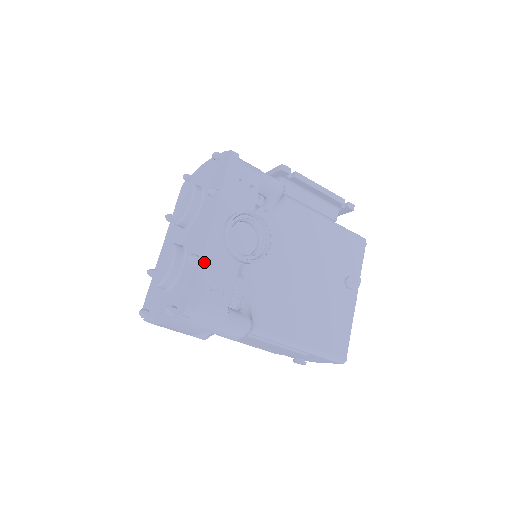
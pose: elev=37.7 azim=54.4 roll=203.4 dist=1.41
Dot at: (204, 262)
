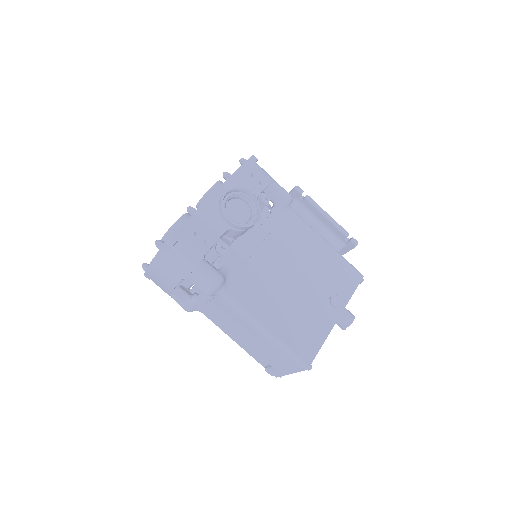
Dot at: (198, 213)
